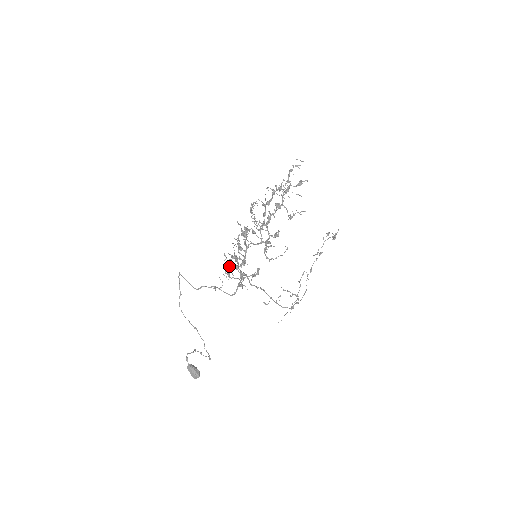
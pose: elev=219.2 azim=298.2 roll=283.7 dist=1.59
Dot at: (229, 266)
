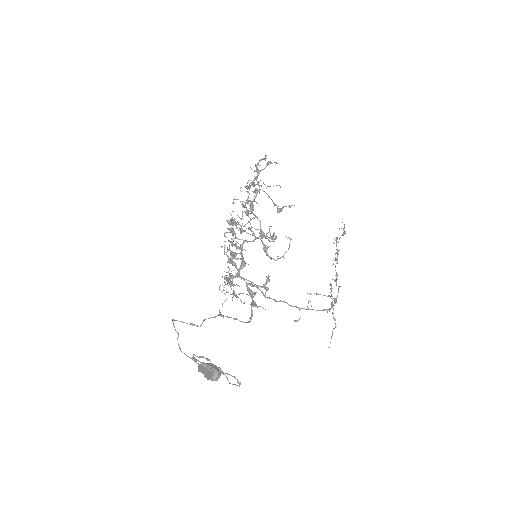
Dot at: (231, 289)
